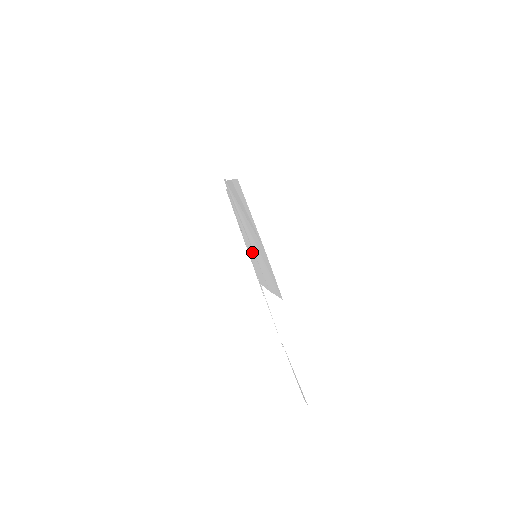
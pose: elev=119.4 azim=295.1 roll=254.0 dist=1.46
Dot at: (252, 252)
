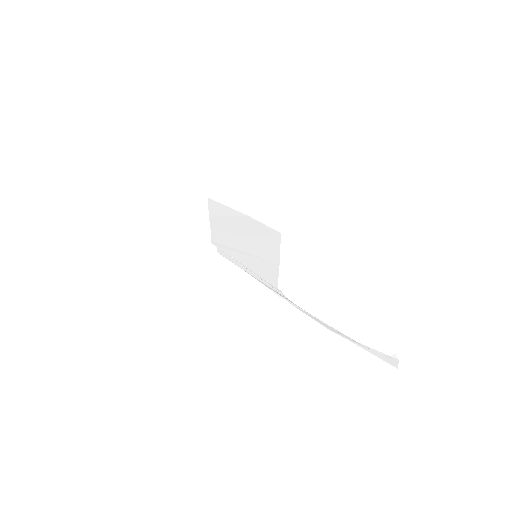
Dot at: (254, 261)
